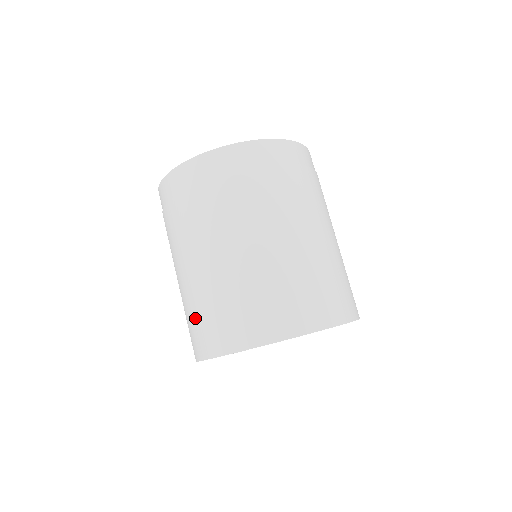
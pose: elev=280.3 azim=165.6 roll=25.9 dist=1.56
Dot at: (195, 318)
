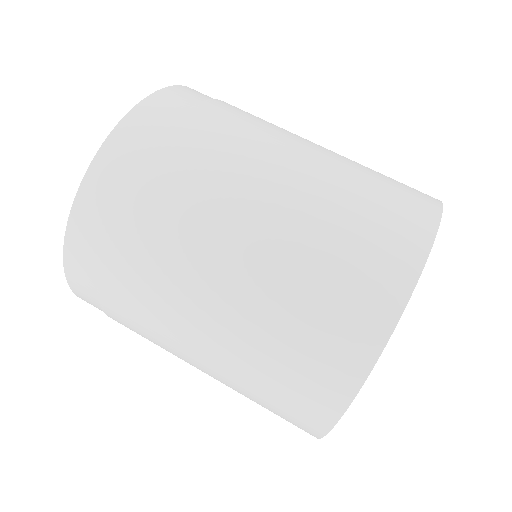
Dot at: (271, 386)
